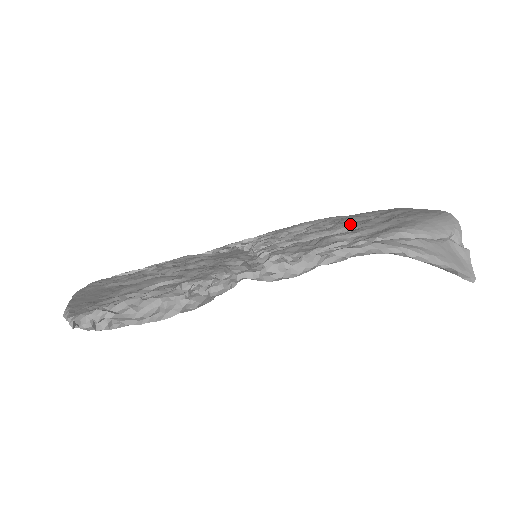
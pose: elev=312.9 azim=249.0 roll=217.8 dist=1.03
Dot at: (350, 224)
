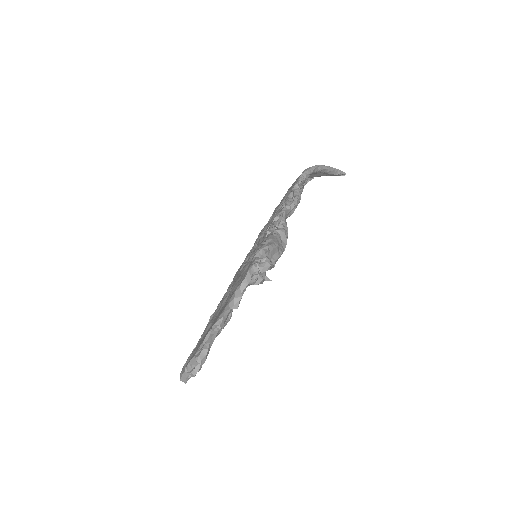
Dot at: occluded
